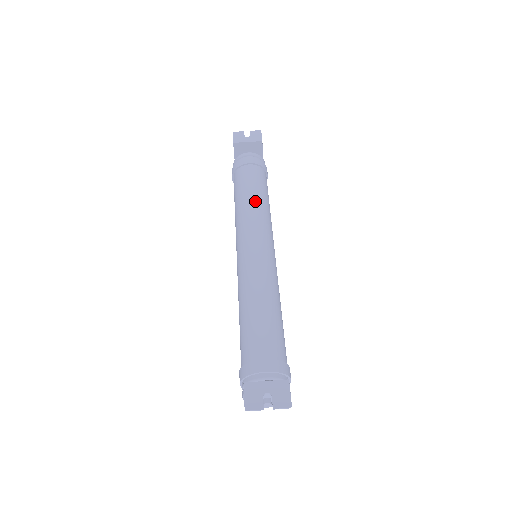
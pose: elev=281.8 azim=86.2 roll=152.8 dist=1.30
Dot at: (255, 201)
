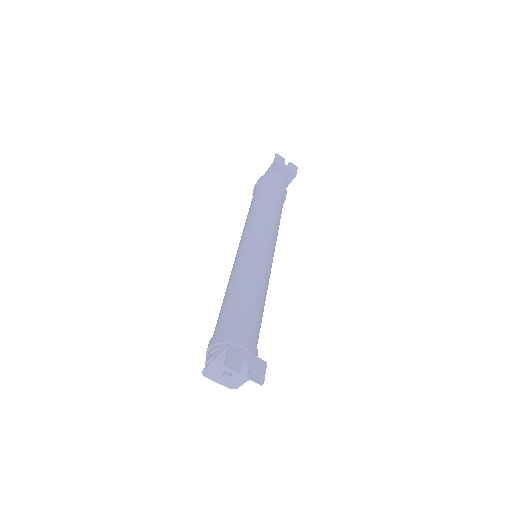
Dot at: (274, 214)
